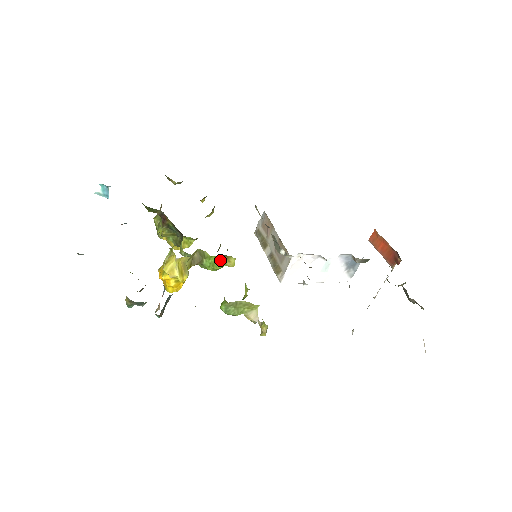
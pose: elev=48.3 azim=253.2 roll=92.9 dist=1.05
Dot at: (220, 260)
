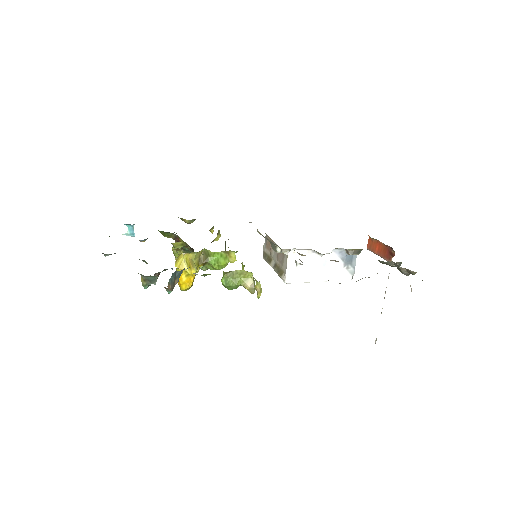
Dot at: (223, 257)
